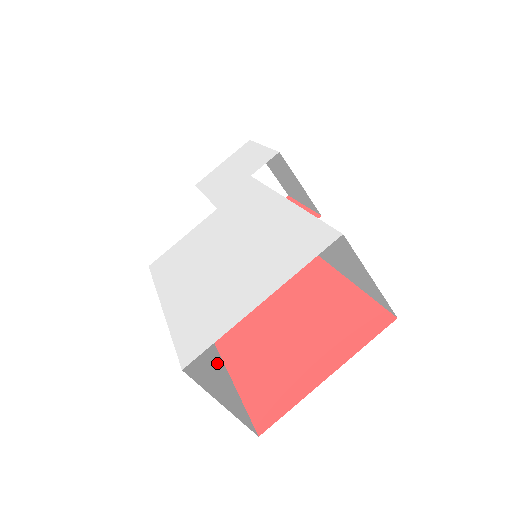
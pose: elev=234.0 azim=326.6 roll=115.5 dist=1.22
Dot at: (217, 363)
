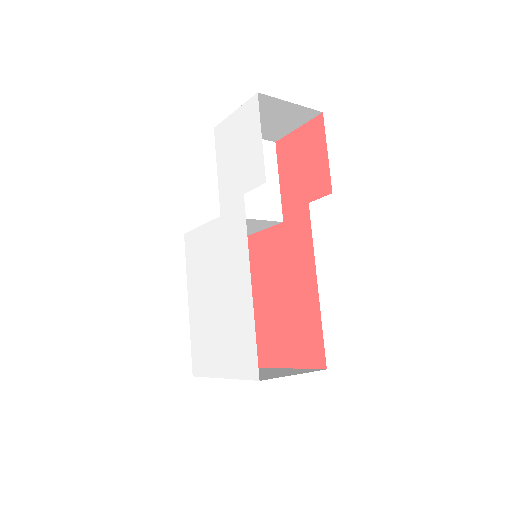
Dot at: occluded
